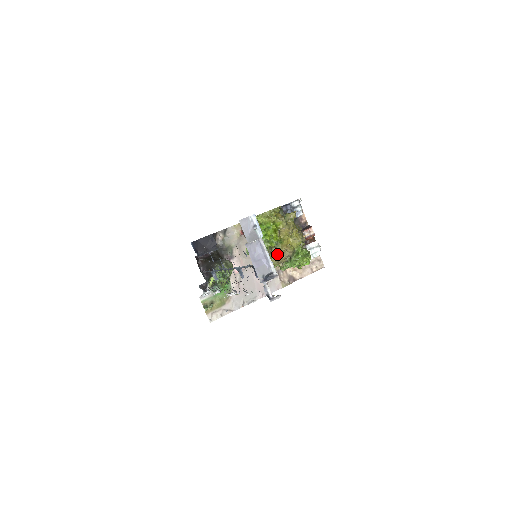
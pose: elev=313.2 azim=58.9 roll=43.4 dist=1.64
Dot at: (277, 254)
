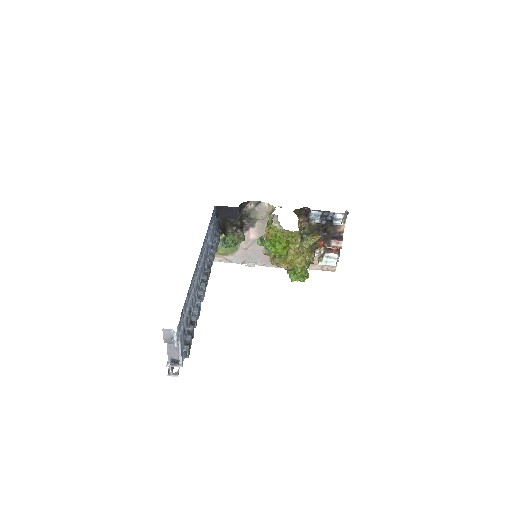
Dot at: (277, 263)
